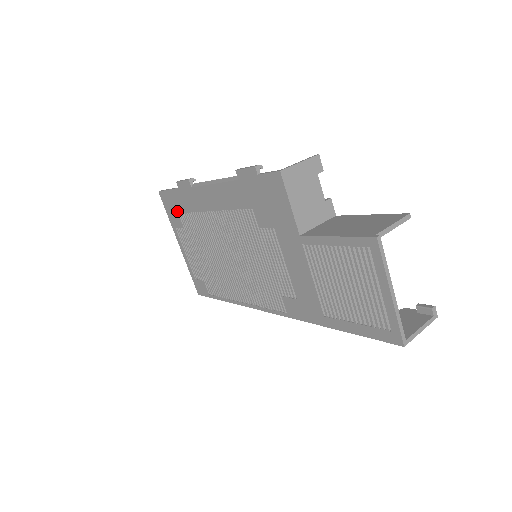
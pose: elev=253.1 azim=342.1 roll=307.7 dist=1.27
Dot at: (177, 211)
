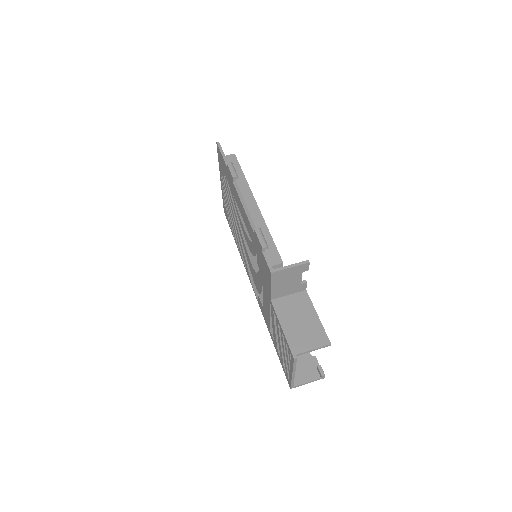
Dot at: (223, 170)
